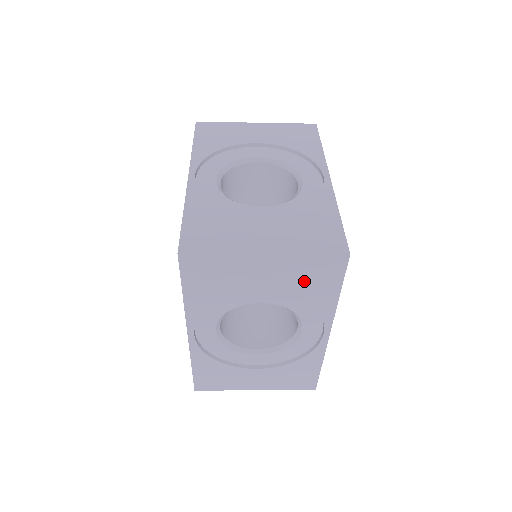
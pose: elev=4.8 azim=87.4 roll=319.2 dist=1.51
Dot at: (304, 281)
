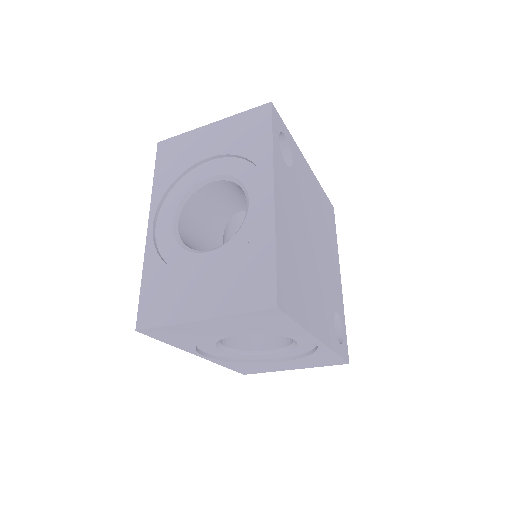
Dot at: (241, 137)
